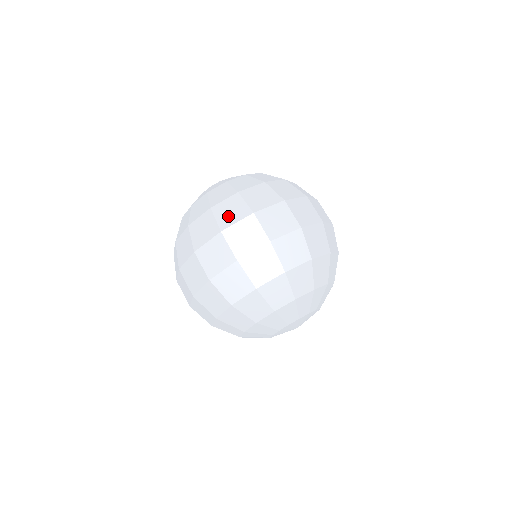
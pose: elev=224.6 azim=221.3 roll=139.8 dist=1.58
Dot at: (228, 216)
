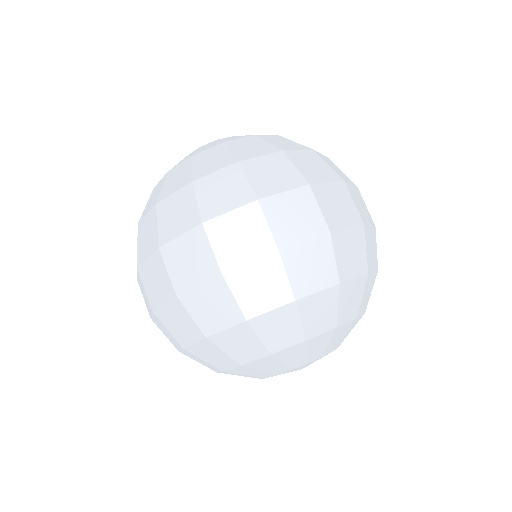
Dot at: occluded
